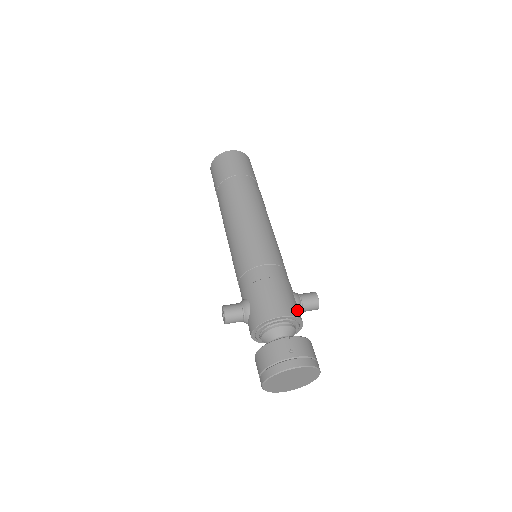
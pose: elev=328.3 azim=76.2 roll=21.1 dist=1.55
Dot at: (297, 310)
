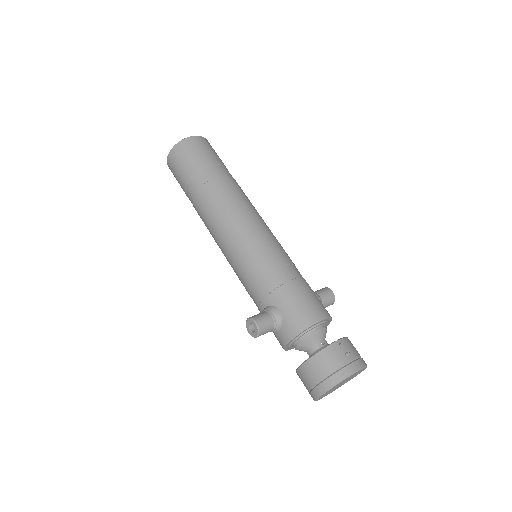
Dot at: (326, 310)
